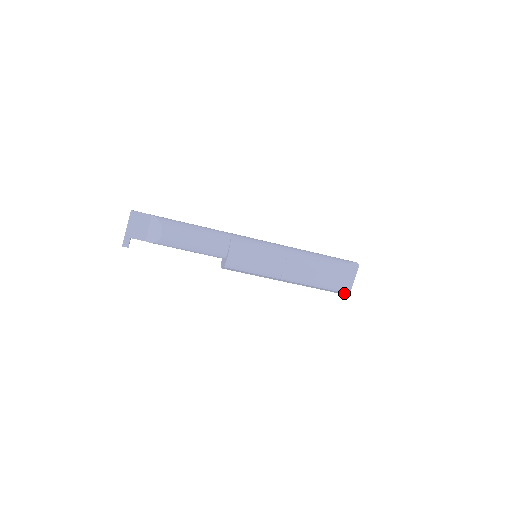
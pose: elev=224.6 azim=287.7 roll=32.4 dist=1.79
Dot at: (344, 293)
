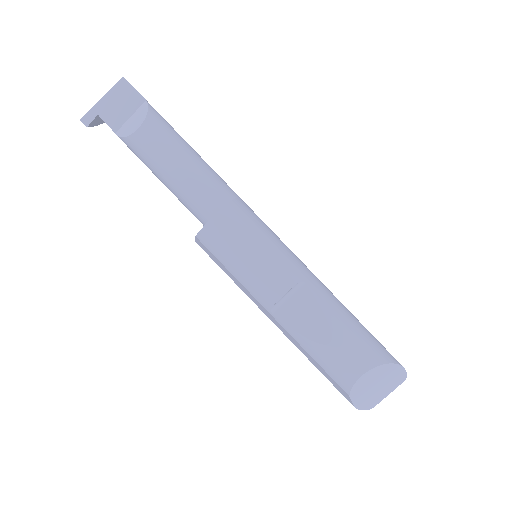
Dot at: (356, 405)
